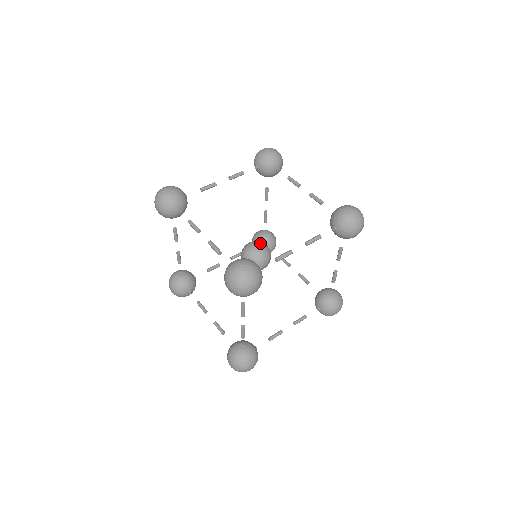
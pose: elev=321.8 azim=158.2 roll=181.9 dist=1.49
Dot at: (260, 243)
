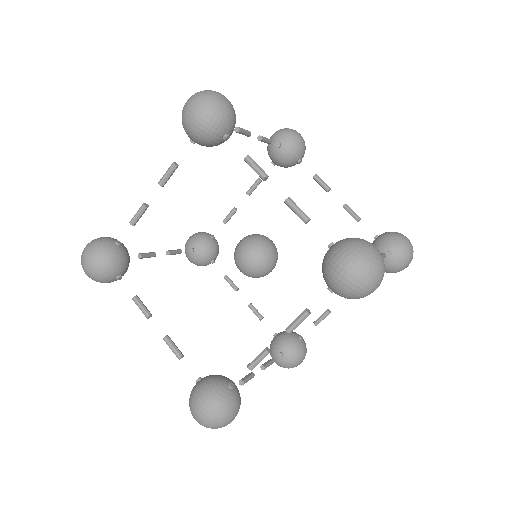
Dot at: (271, 240)
